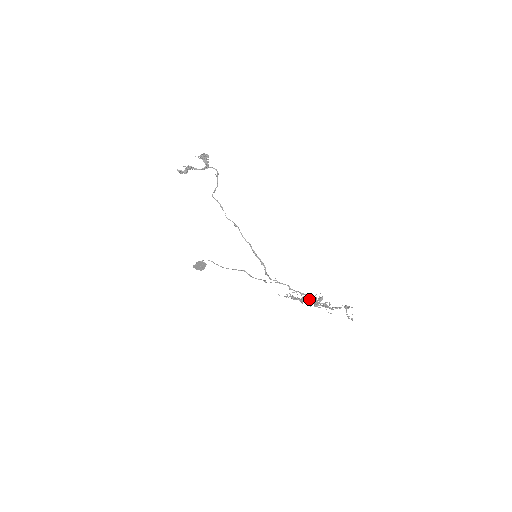
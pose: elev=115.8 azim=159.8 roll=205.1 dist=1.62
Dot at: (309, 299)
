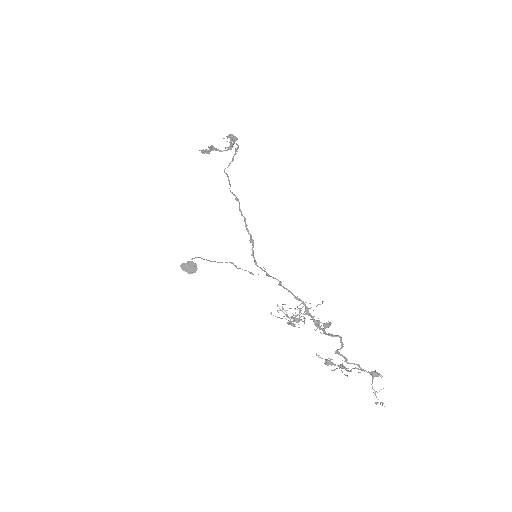
Dot at: (306, 312)
